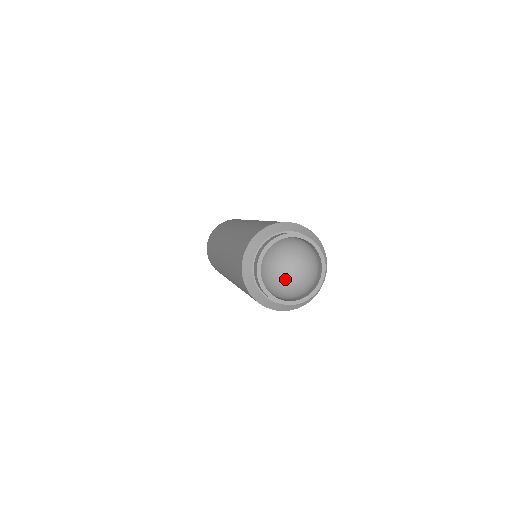
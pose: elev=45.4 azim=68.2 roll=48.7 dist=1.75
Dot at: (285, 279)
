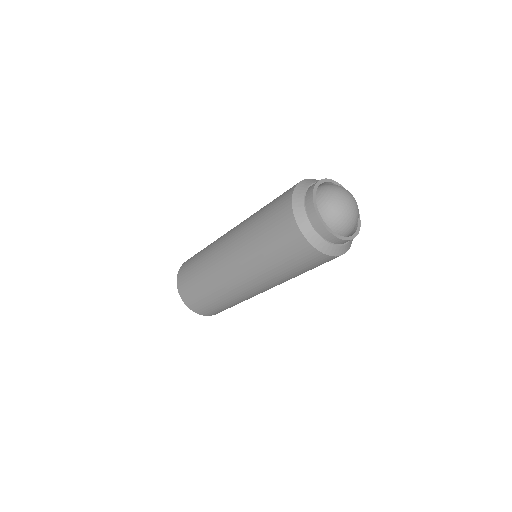
Dot at: (340, 202)
